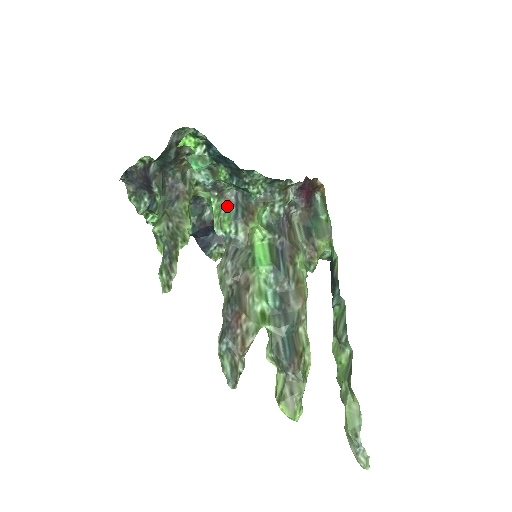
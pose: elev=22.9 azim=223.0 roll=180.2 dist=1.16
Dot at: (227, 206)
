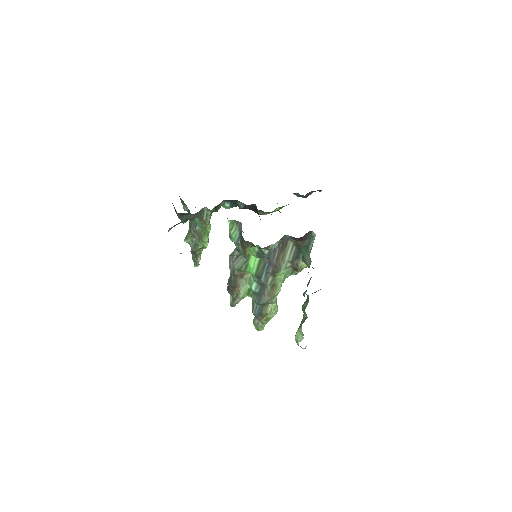
Dot at: (237, 226)
